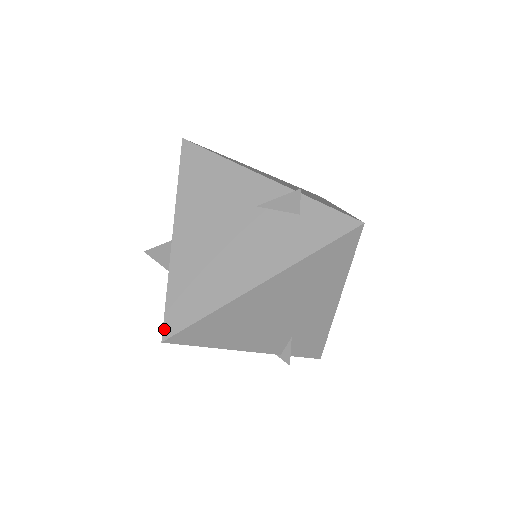
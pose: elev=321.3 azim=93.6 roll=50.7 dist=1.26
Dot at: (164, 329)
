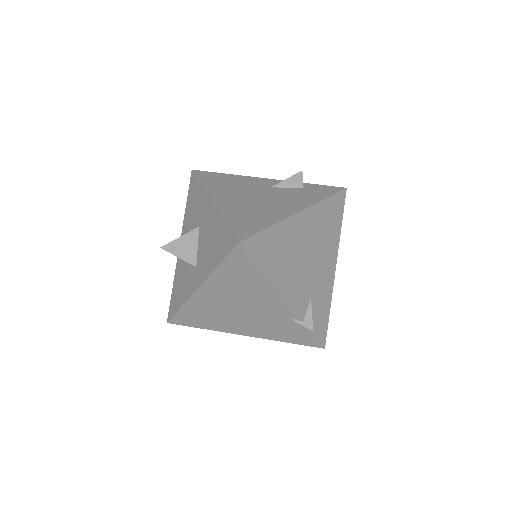
Dot at: (237, 236)
